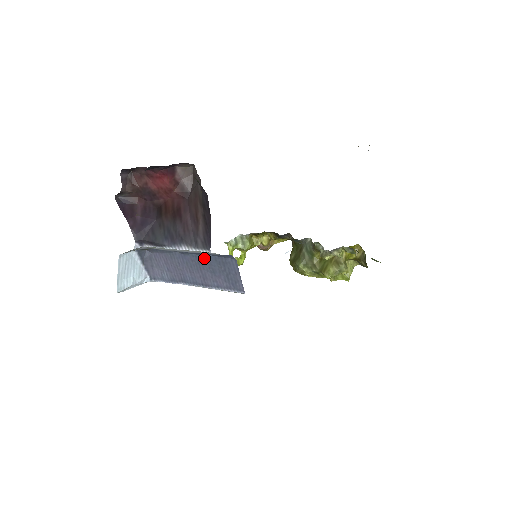
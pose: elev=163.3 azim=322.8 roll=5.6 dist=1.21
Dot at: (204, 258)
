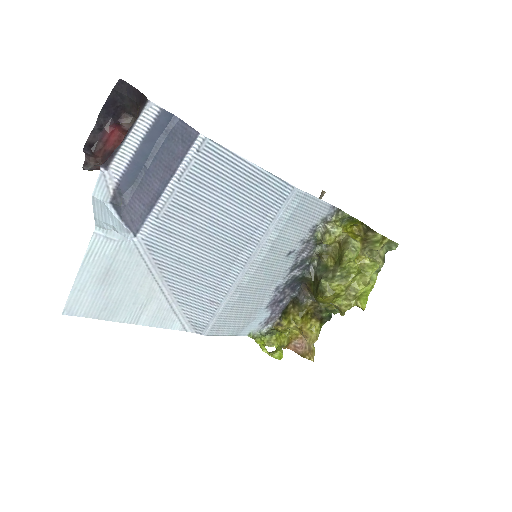
Dot at: (161, 151)
